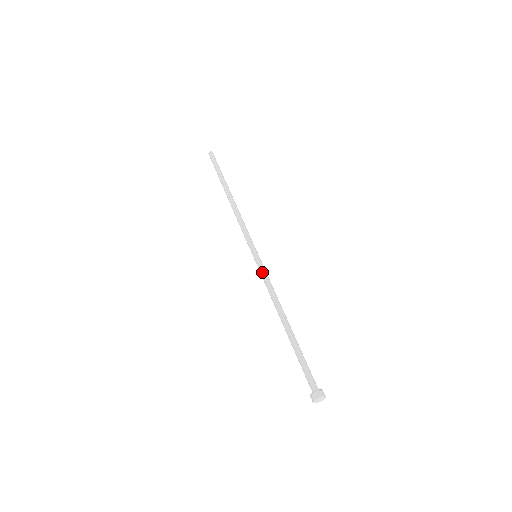
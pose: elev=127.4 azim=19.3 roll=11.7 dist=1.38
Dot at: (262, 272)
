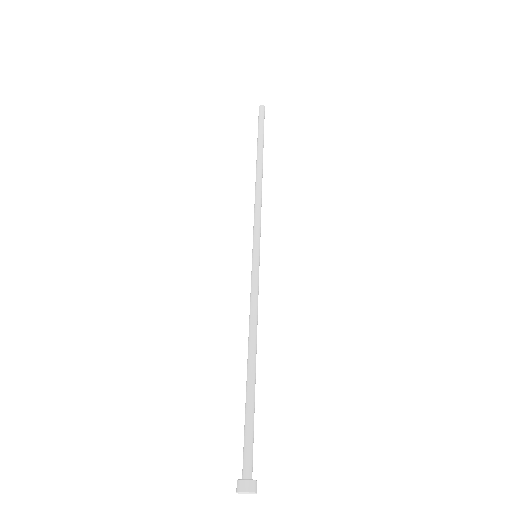
Dot at: (255, 280)
